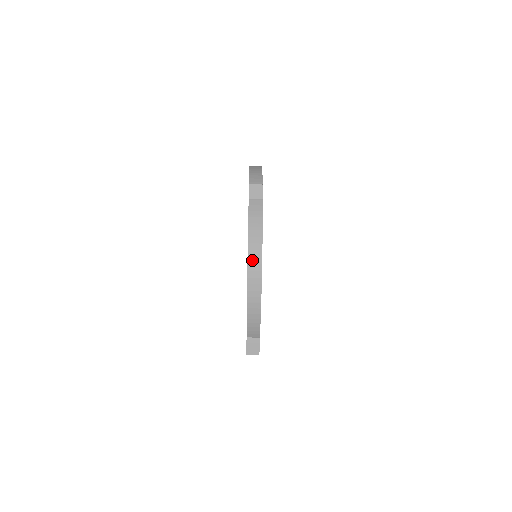
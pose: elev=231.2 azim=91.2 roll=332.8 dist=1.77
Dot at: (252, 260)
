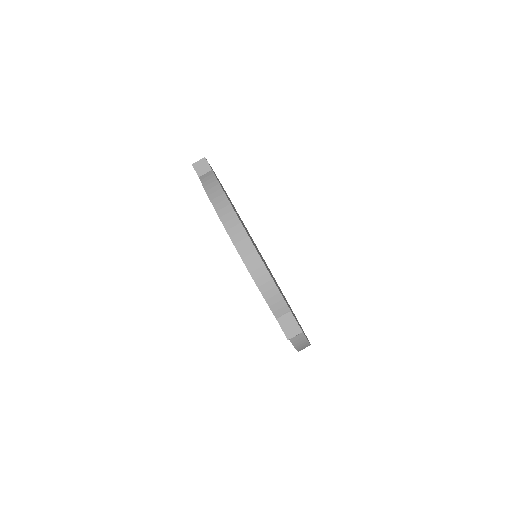
Dot at: (225, 218)
